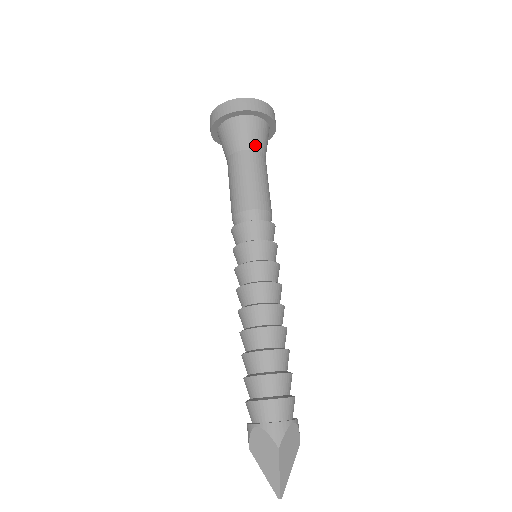
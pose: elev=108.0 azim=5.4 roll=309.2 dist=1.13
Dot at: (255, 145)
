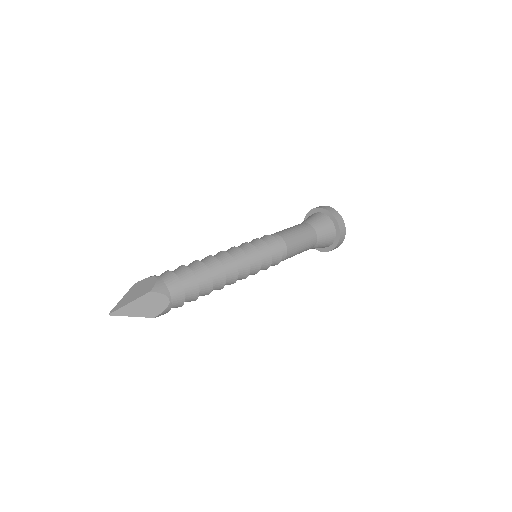
Dot at: (319, 232)
